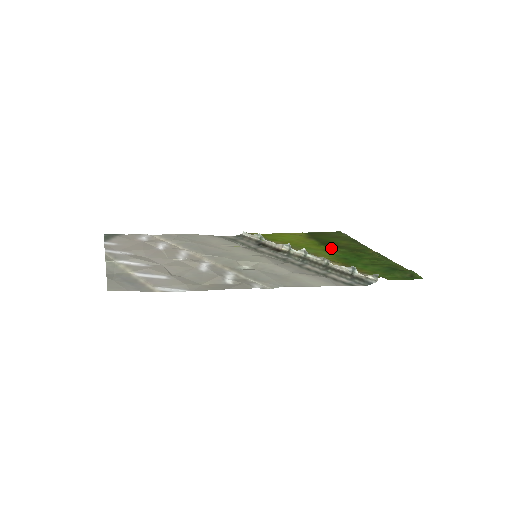
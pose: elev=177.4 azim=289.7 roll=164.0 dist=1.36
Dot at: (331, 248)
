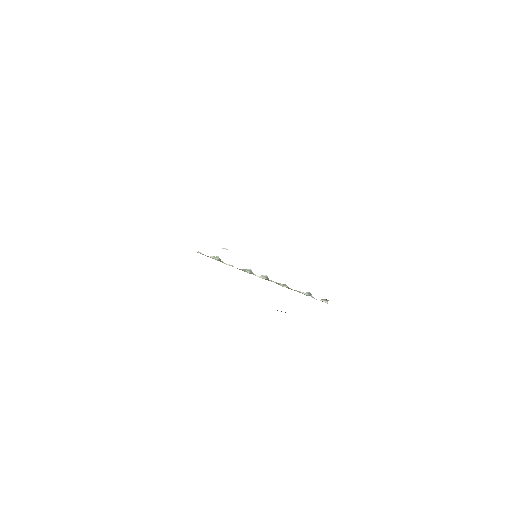
Dot at: occluded
